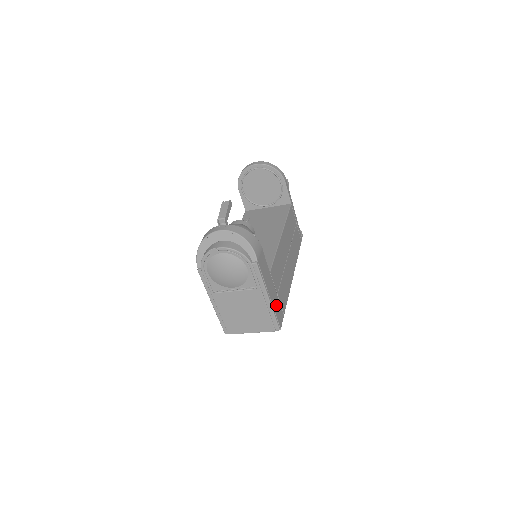
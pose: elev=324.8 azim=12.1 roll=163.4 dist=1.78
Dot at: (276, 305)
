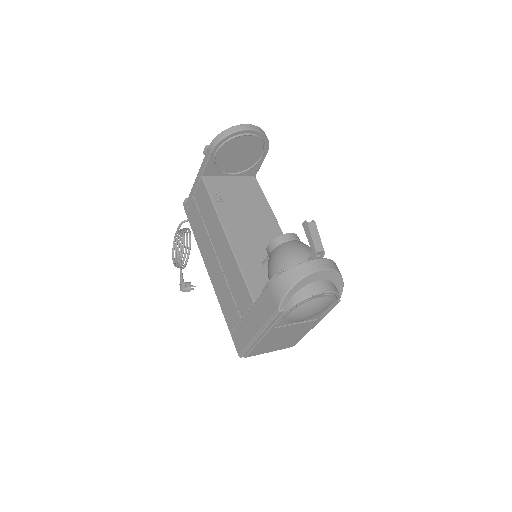
Dot at: occluded
